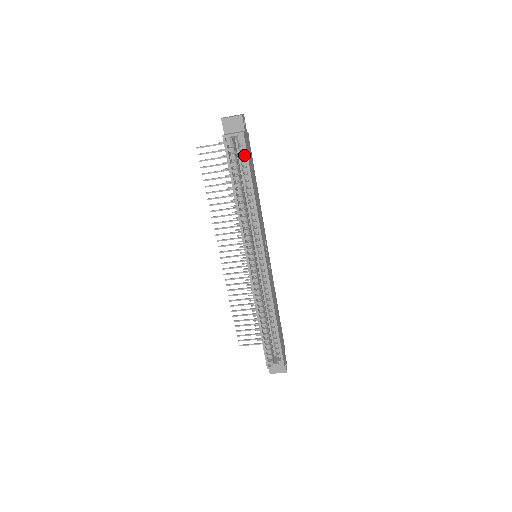
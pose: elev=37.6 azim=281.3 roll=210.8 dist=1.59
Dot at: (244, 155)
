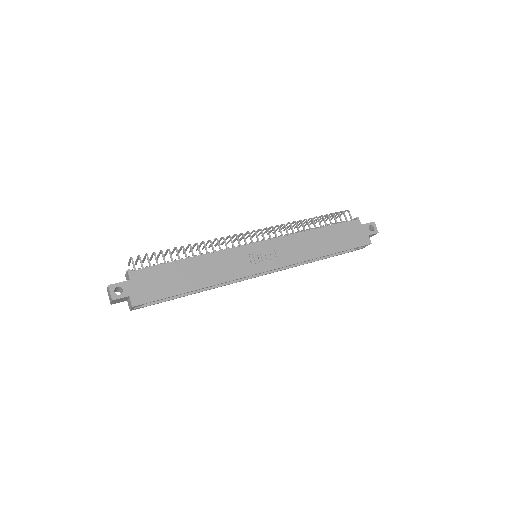
Dot at: (155, 299)
